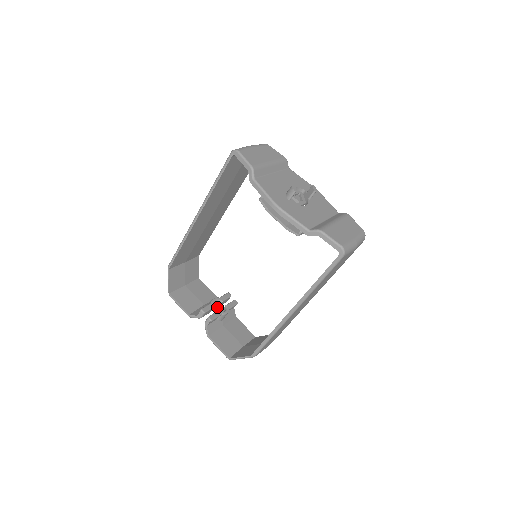
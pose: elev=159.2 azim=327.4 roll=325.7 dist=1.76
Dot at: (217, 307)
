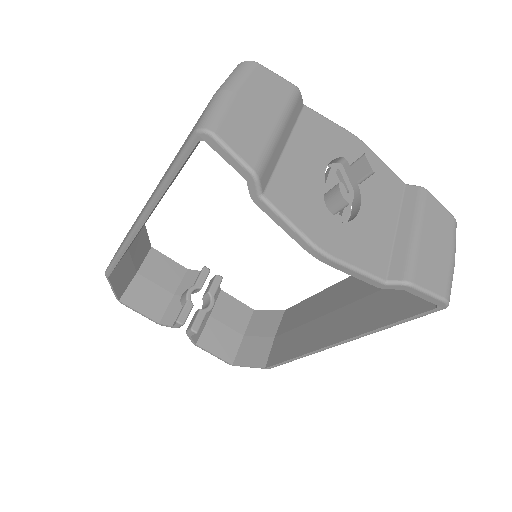
Dot at: occluded
